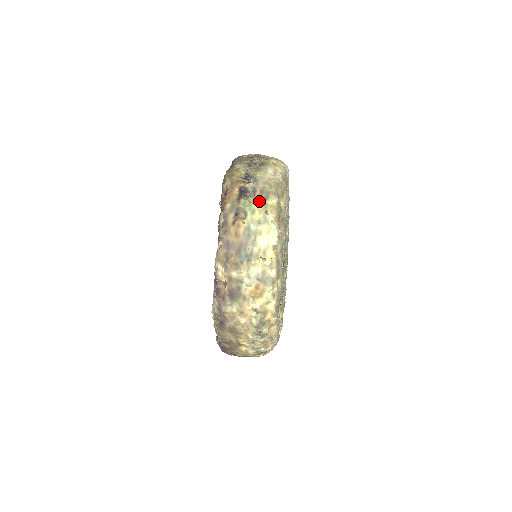
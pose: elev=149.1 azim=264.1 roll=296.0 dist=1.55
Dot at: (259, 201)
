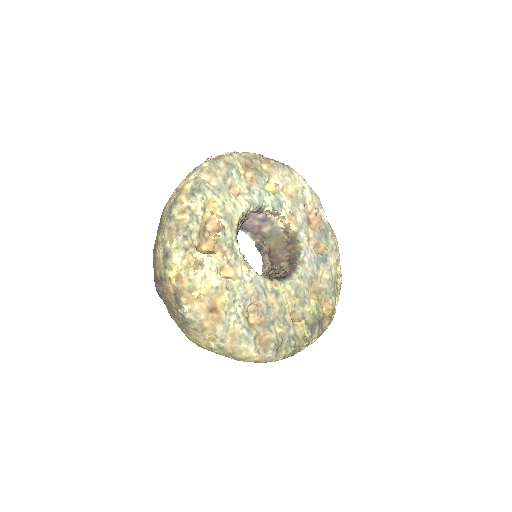
Dot at: occluded
